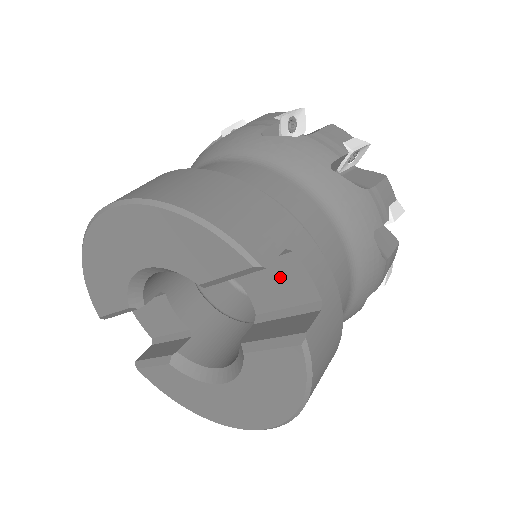
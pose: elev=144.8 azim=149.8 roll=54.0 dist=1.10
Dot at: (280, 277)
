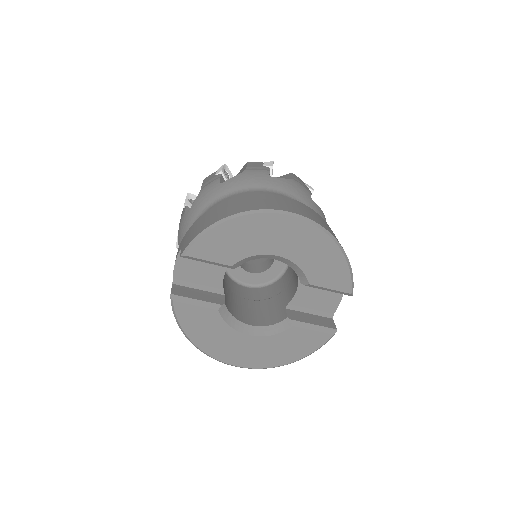
Dot at: (325, 294)
